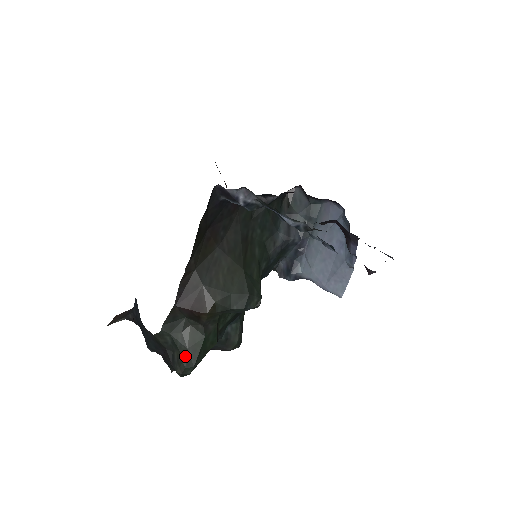
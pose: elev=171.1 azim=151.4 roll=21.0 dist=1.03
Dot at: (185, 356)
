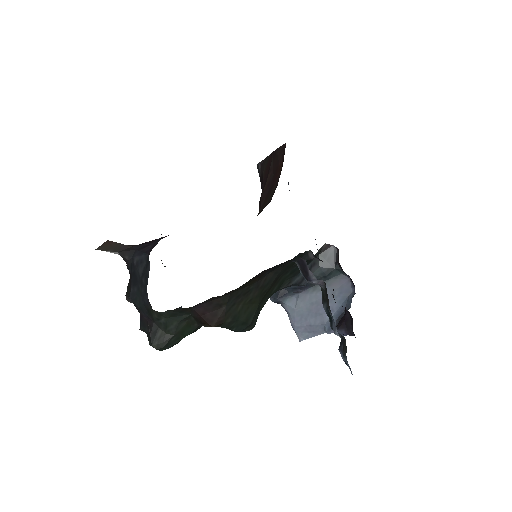
Dot at: (168, 339)
